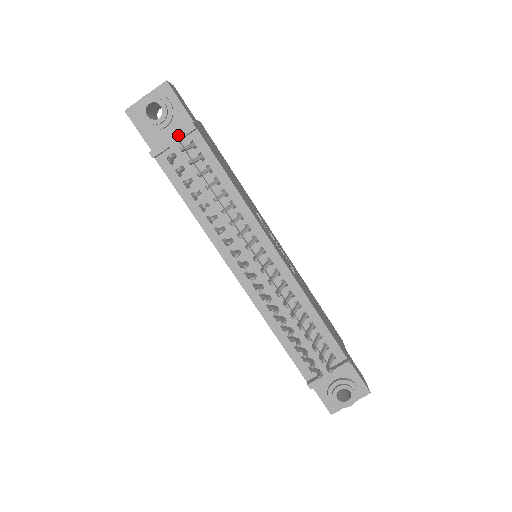
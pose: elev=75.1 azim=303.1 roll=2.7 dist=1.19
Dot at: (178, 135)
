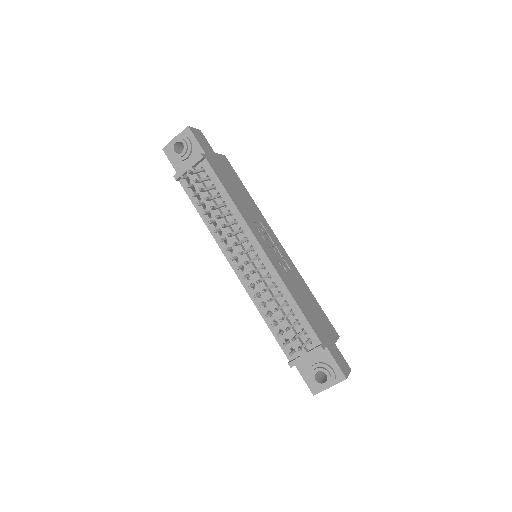
Dot at: (192, 163)
